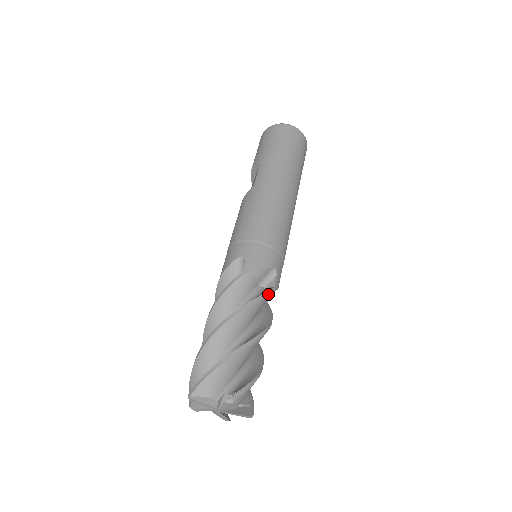
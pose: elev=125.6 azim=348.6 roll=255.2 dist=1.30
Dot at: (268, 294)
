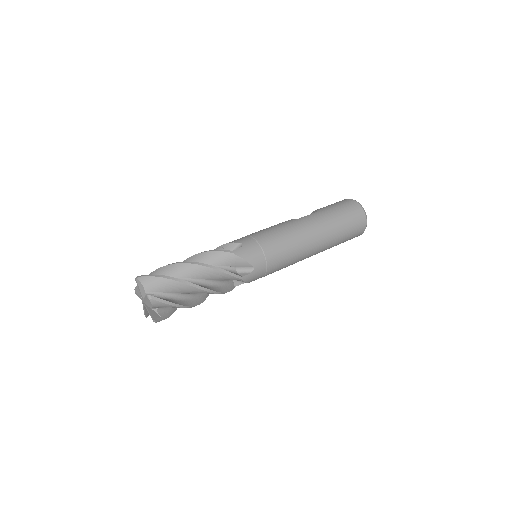
Dot at: (233, 275)
